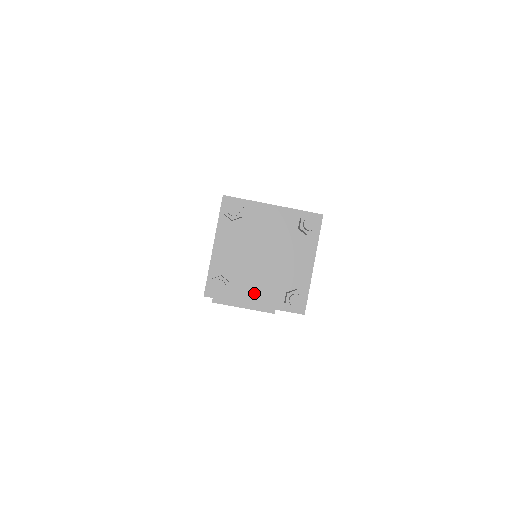
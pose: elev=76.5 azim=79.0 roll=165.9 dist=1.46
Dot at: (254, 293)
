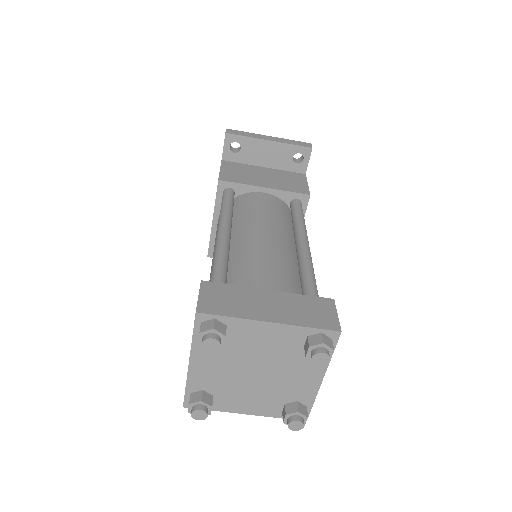
Dot at: (245, 404)
